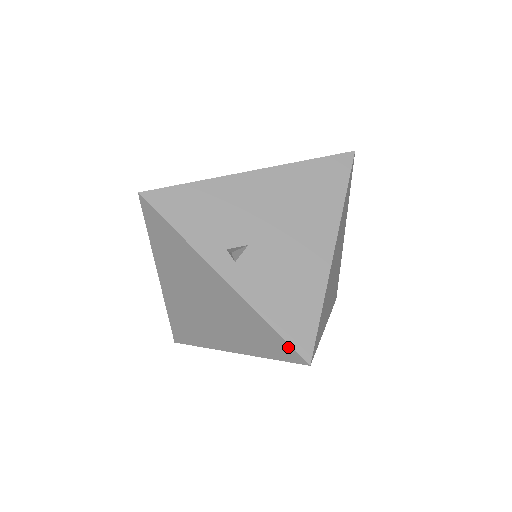
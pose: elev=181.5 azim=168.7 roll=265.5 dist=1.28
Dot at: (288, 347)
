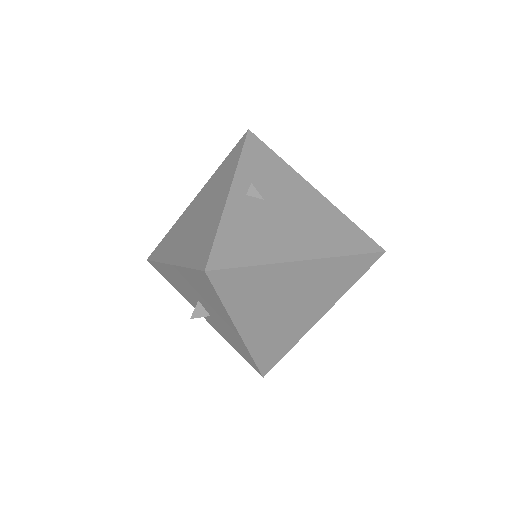
Dot at: (209, 252)
